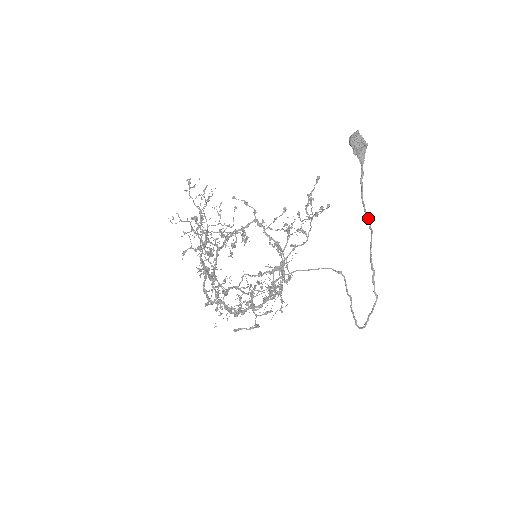
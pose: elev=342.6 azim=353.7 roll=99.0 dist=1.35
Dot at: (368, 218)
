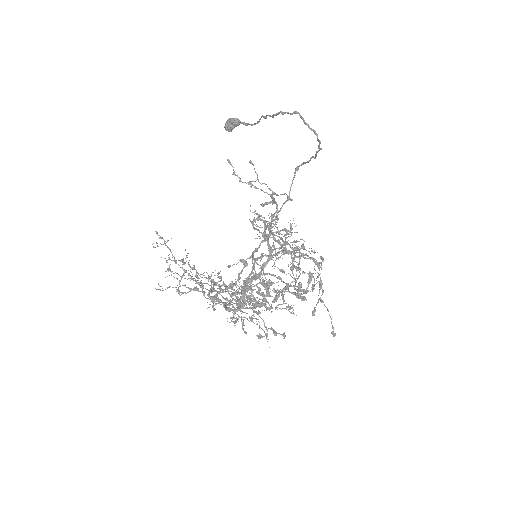
Dot at: (259, 119)
